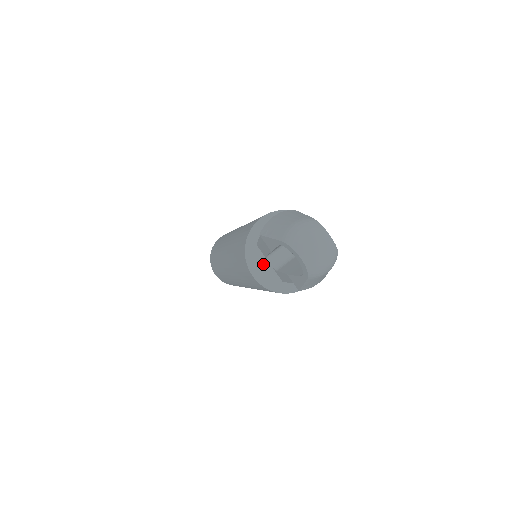
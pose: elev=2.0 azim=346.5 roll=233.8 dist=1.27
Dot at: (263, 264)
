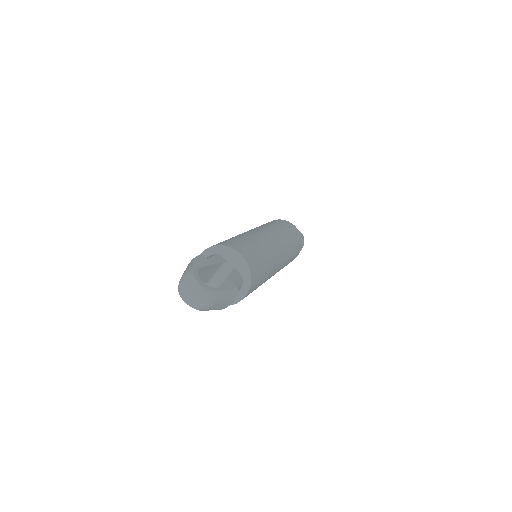
Dot at: occluded
